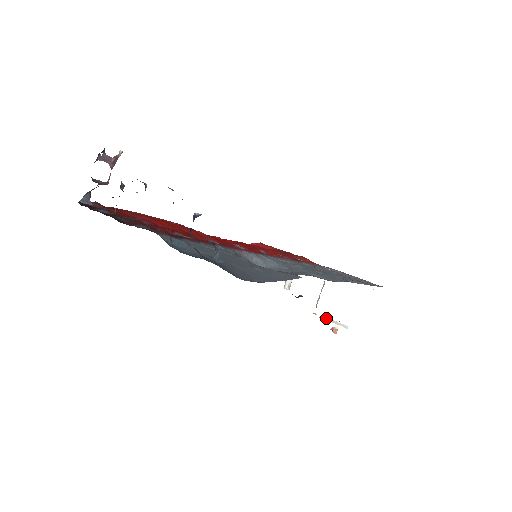
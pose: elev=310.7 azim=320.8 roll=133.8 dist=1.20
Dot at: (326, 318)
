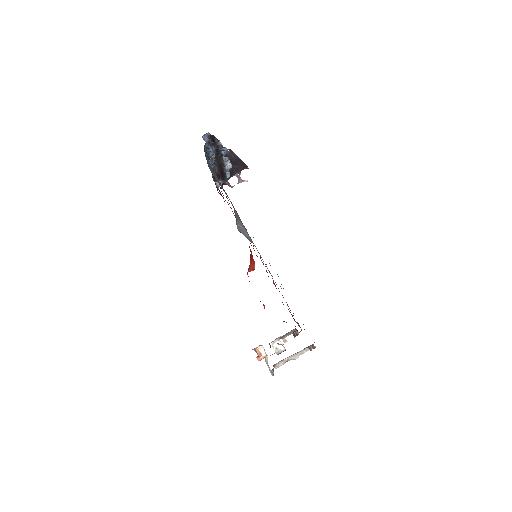
Dot at: (267, 357)
